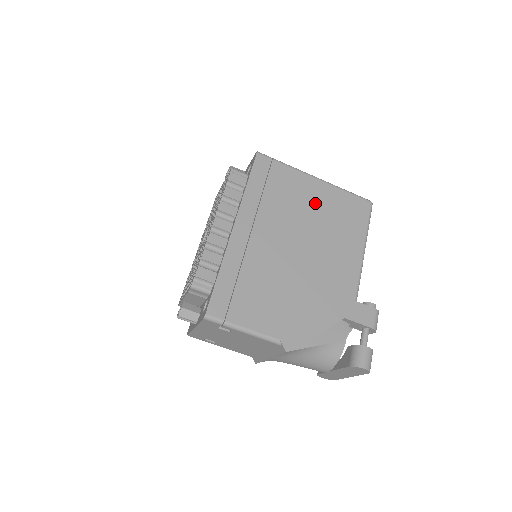
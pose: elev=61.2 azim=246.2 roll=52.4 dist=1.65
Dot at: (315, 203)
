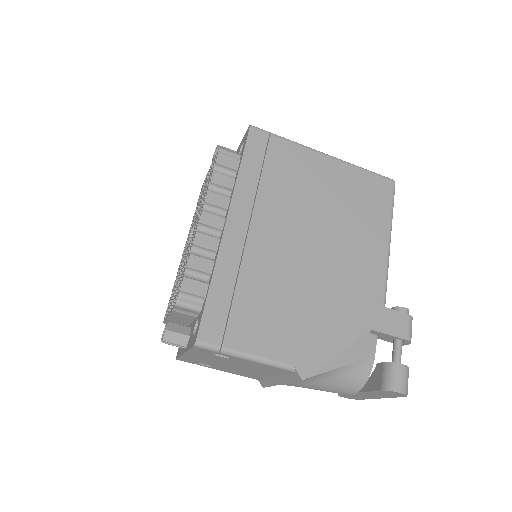
Dot at: (326, 186)
